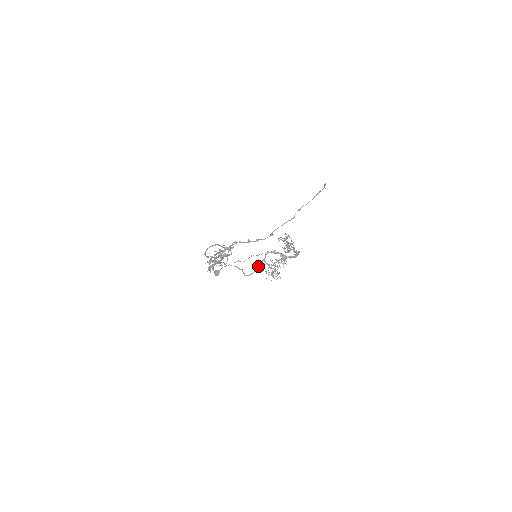
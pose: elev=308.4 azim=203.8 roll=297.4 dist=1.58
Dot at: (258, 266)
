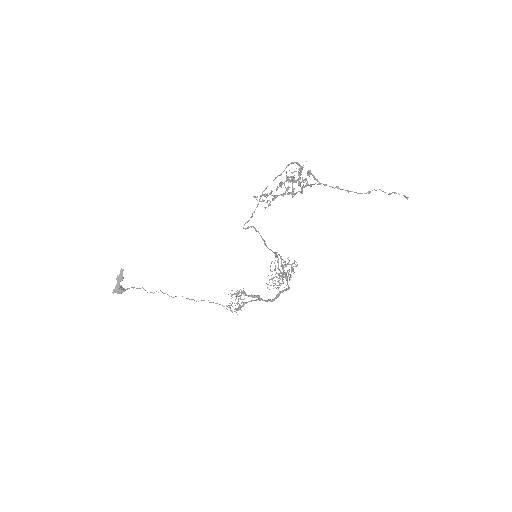
Dot at: (276, 253)
